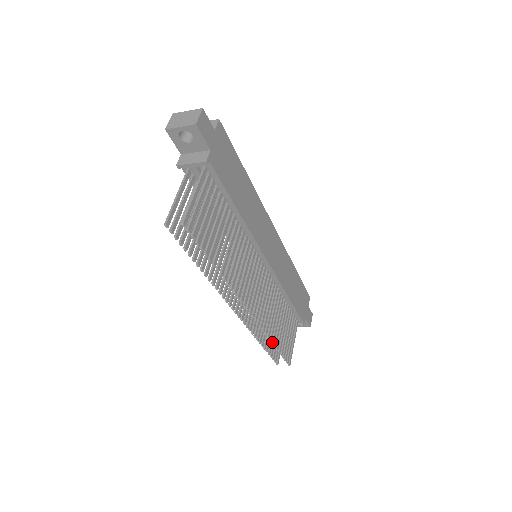
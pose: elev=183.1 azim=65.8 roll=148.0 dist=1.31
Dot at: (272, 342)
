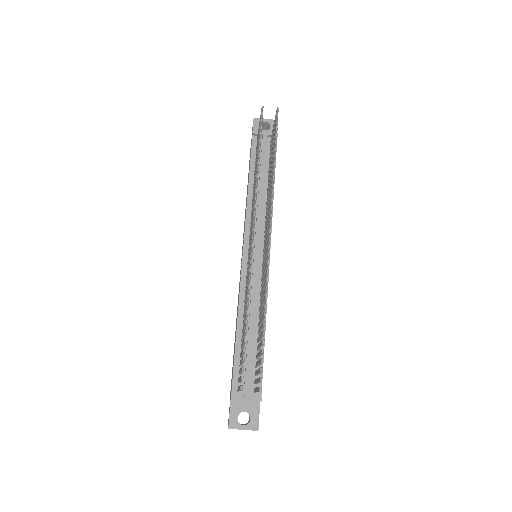
Dot at: (265, 312)
